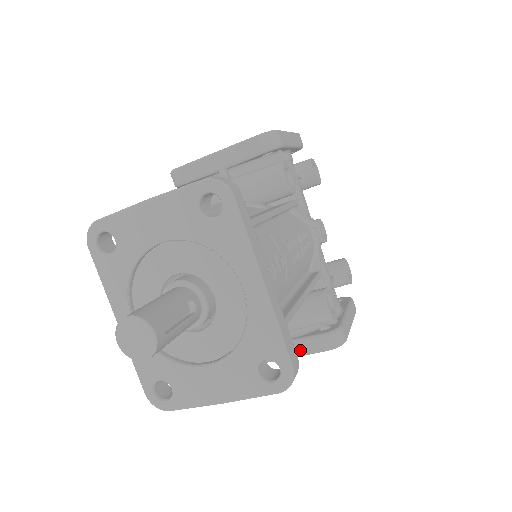
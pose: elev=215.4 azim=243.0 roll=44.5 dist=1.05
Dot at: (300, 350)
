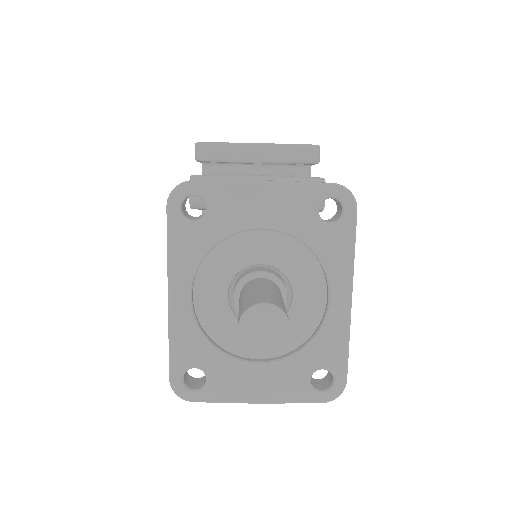
Dot at: occluded
